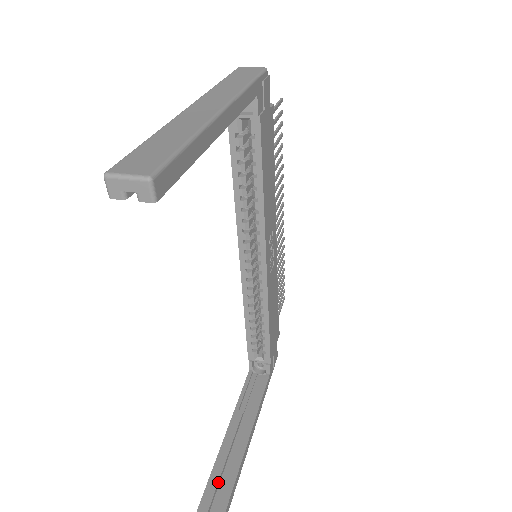
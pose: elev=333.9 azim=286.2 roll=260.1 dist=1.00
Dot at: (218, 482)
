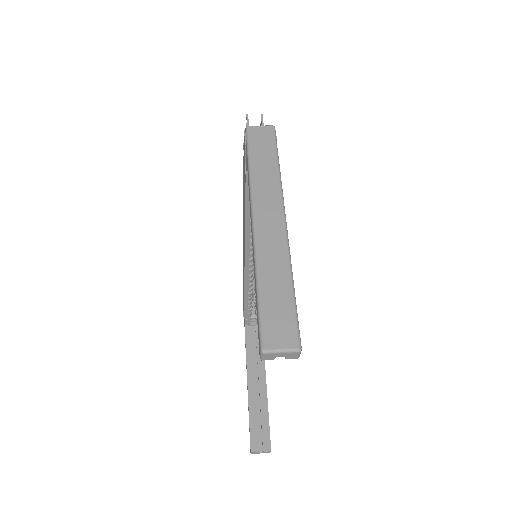
Dot at: (257, 422)
